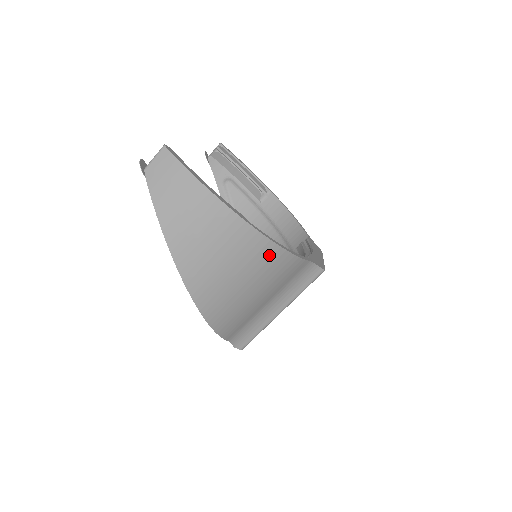
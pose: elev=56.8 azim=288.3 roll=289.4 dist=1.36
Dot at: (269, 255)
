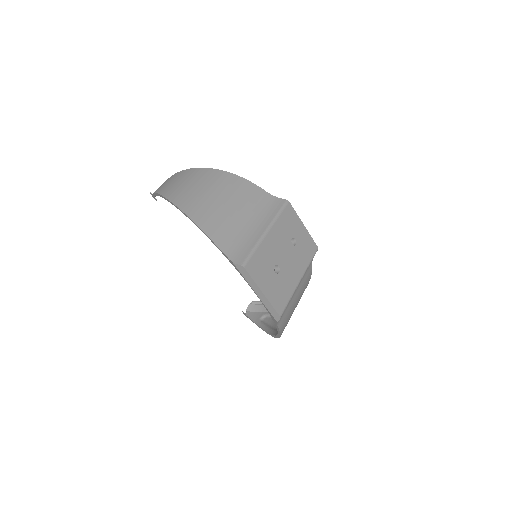
Dot at: (223, 177)
